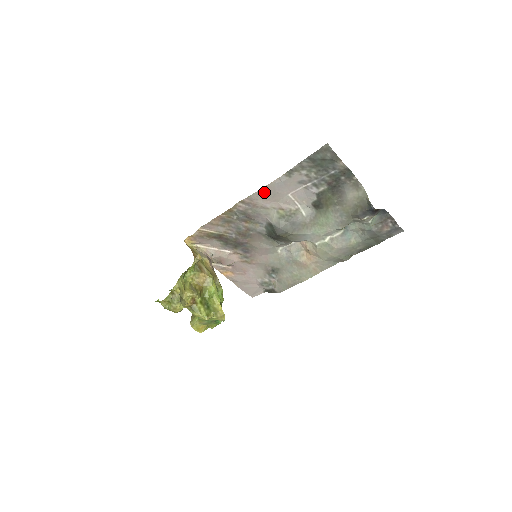
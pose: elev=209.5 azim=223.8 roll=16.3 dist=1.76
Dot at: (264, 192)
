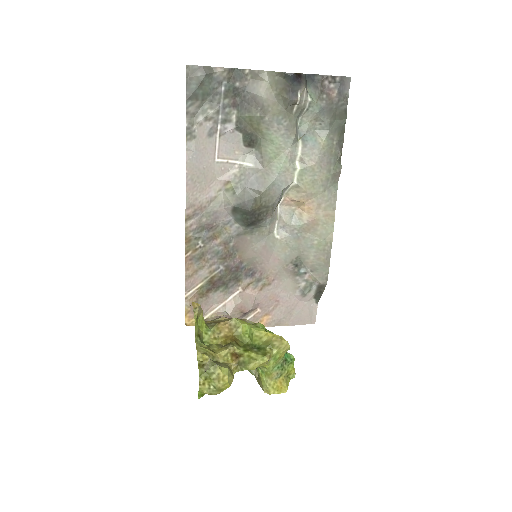
Dot at: (192, 182)
